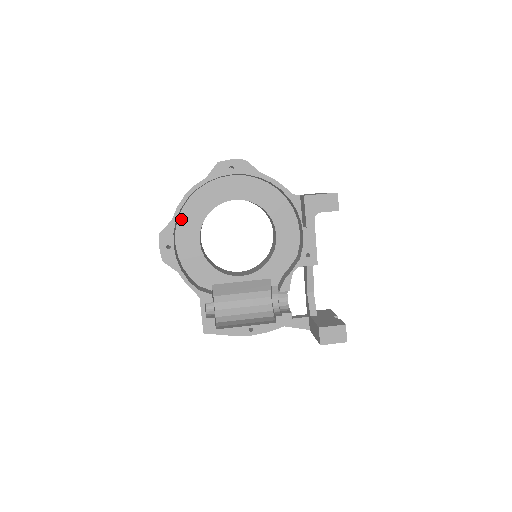
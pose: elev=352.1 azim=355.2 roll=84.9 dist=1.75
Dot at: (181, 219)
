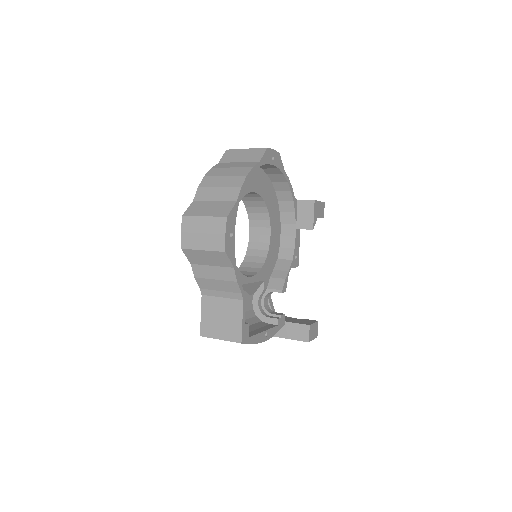
Dot at: occluded
